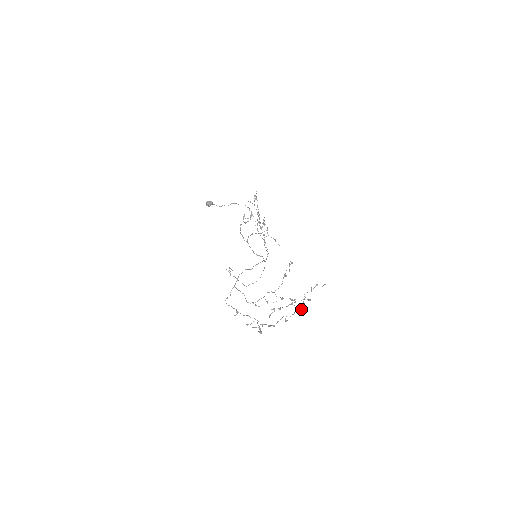
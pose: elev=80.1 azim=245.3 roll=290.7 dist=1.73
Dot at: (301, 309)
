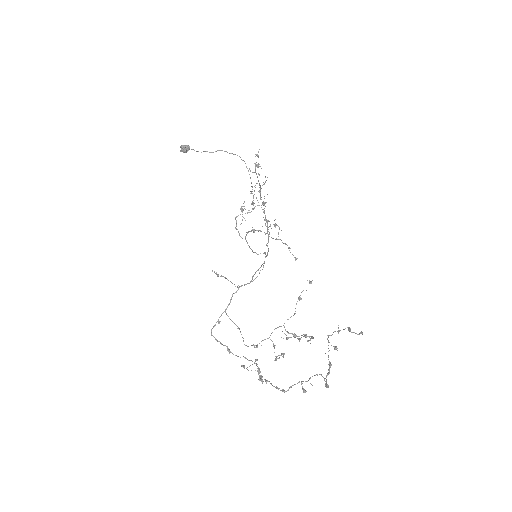
Dot at: (327, 375)
